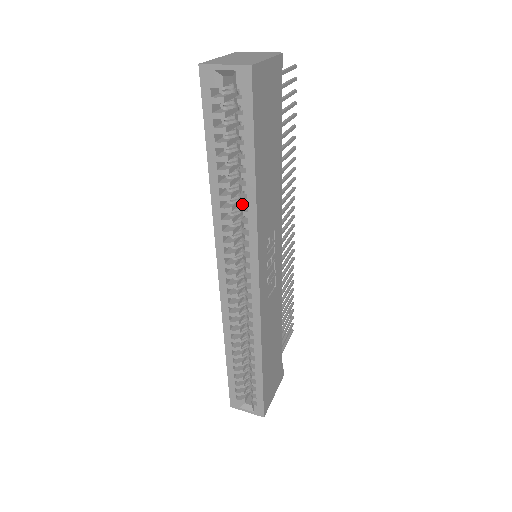
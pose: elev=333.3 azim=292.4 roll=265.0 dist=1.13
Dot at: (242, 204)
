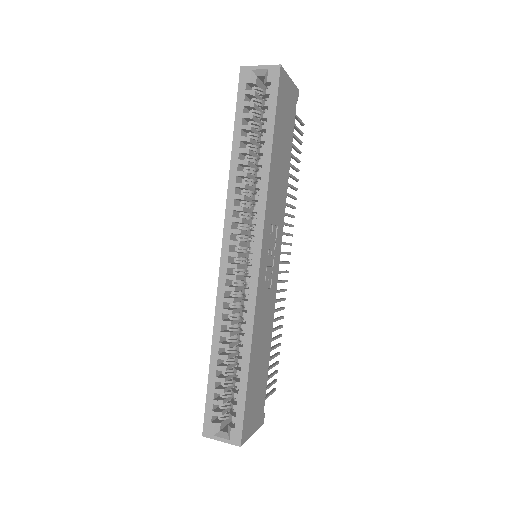
Dot at: (253, 191)
